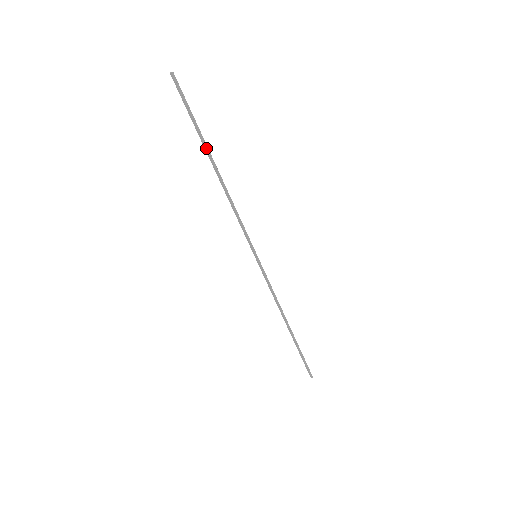
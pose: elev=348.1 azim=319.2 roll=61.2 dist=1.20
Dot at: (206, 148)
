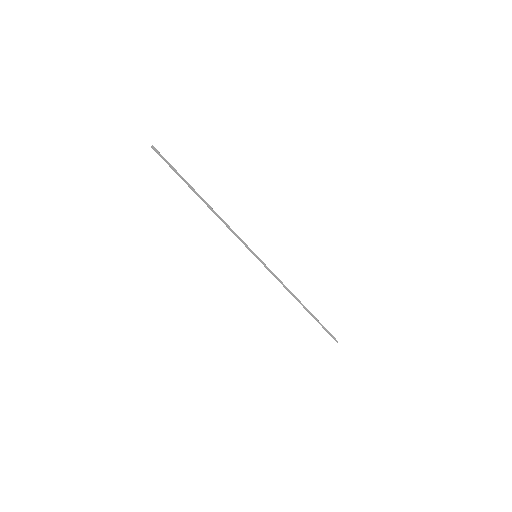
Dot at: (192, 189)
